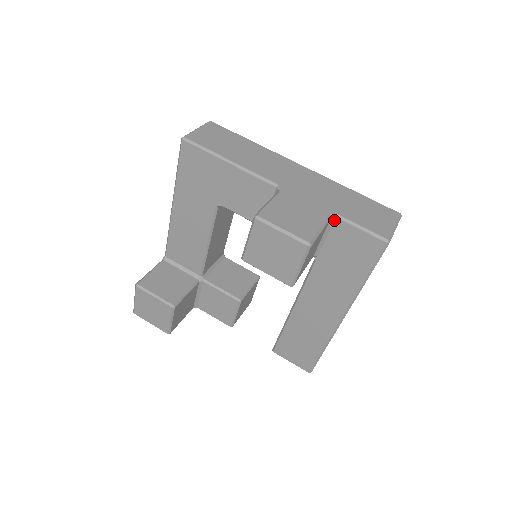
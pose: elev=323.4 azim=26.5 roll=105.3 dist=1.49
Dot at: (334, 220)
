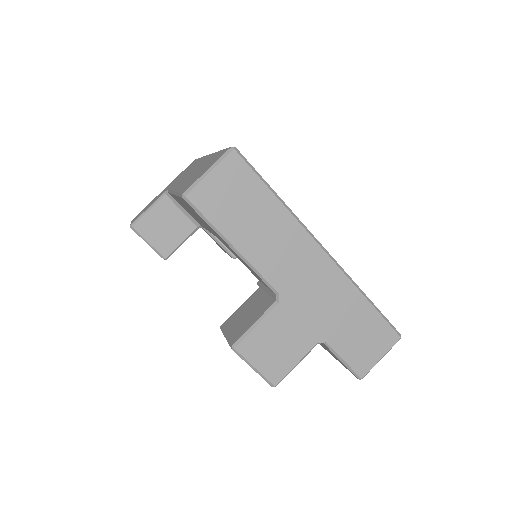
Dot at: (321, 341)
